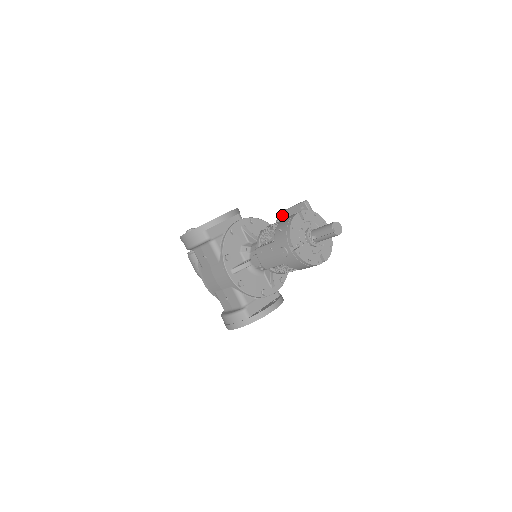
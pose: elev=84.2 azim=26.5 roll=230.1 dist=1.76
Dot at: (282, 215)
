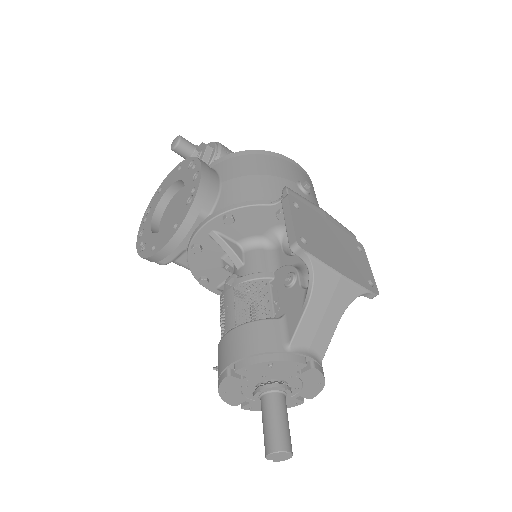
Dot at: occluded
